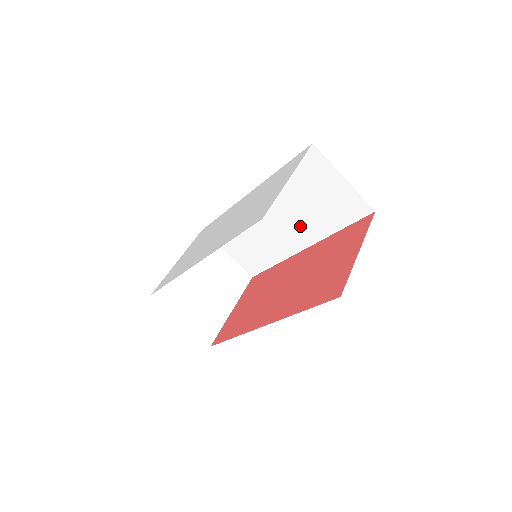
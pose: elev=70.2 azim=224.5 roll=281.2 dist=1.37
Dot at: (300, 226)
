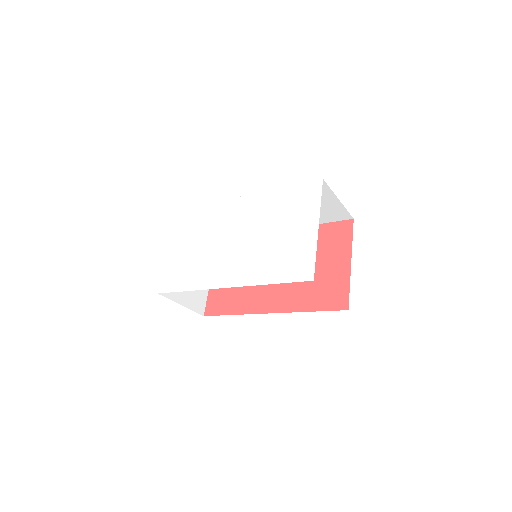
Dot at: occluded
